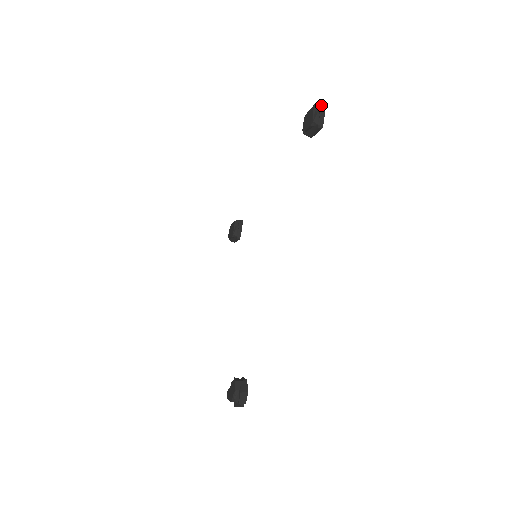
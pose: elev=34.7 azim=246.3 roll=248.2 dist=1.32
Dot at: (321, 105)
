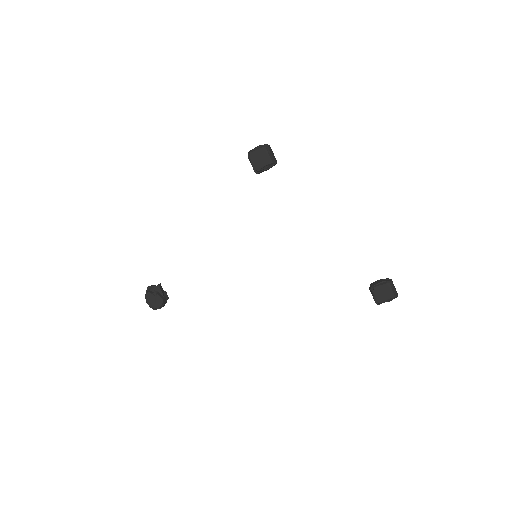
Dot at: occluded
